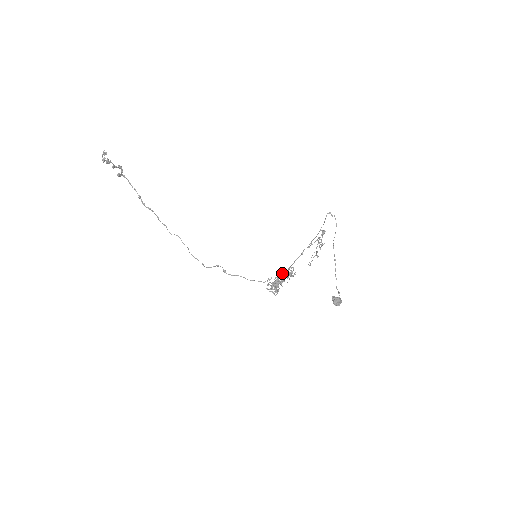
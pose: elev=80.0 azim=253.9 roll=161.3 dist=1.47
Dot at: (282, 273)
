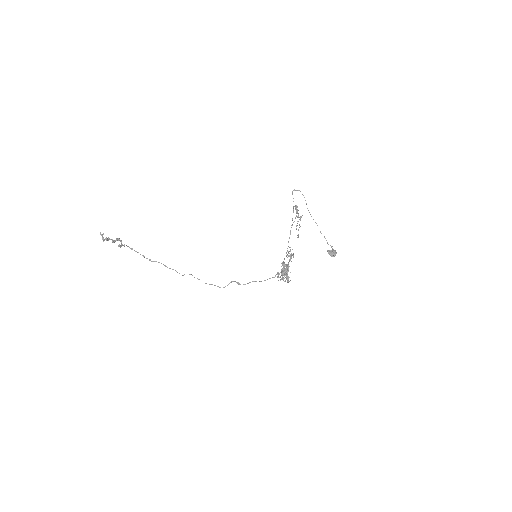
Dot at: occluded
